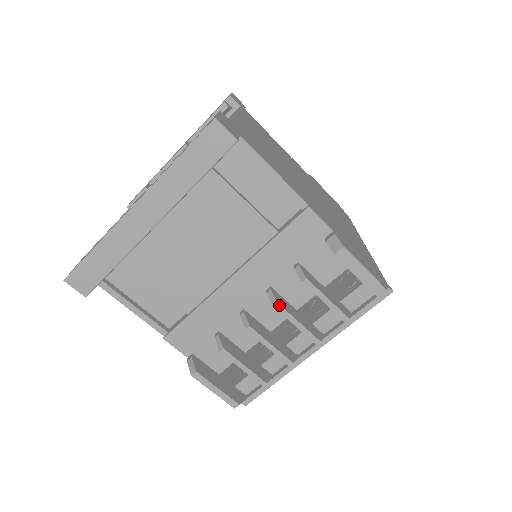
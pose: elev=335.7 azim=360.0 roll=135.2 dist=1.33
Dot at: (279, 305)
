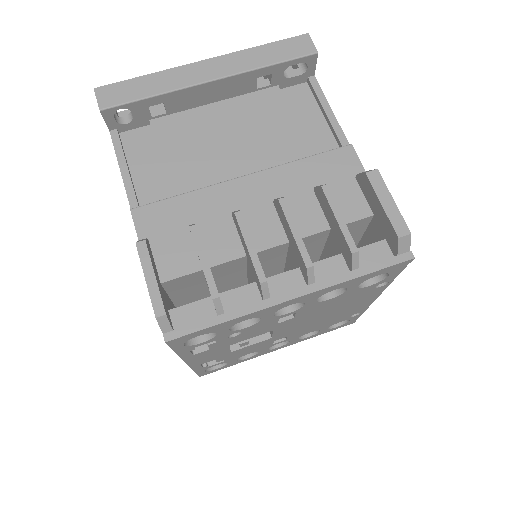
Dot at: (285, 201)
